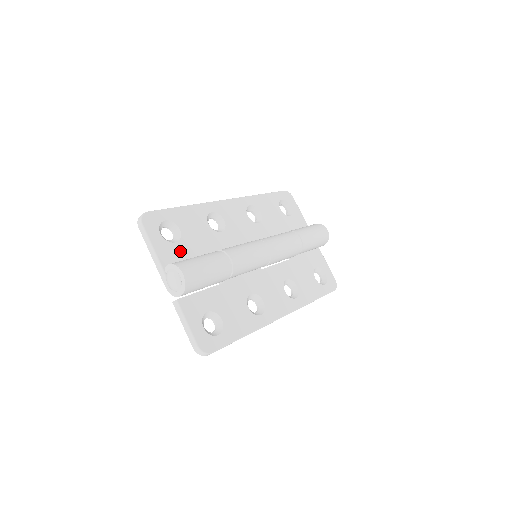
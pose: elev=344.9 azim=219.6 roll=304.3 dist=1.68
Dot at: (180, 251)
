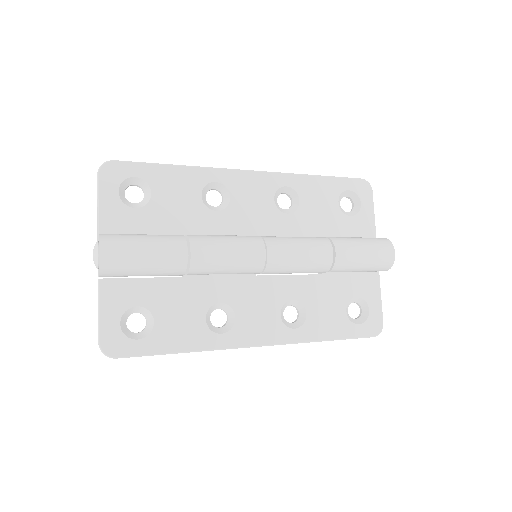
Dot at: (137, 220)
